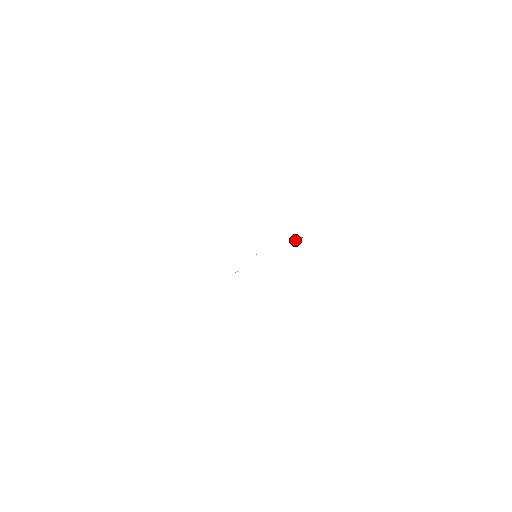
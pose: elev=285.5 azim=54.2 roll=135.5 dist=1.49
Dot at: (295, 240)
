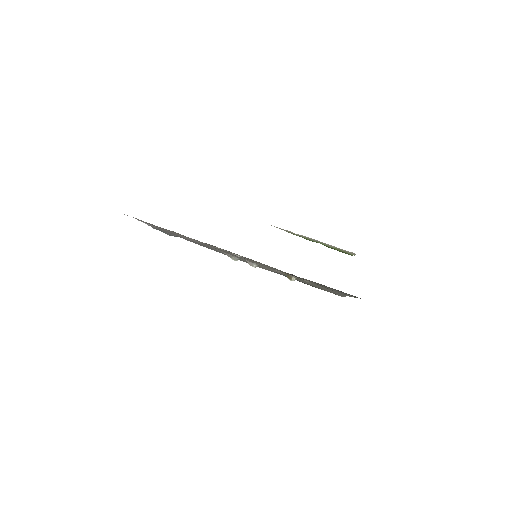
Dot at: (288, 277)
